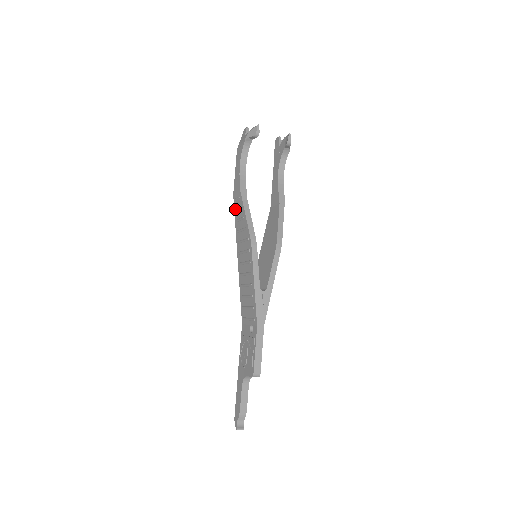
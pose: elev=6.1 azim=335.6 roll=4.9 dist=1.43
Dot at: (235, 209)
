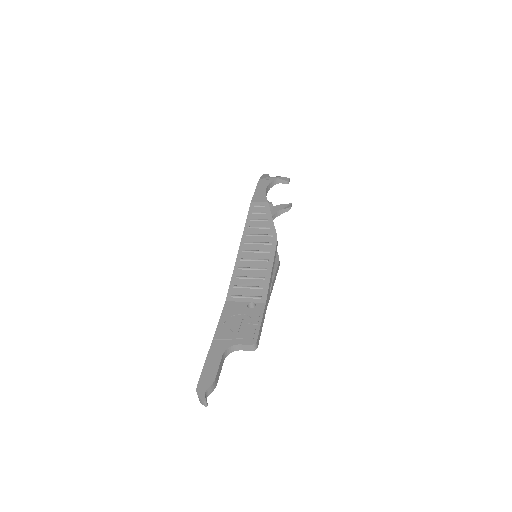
Dot at: (252, 211)
